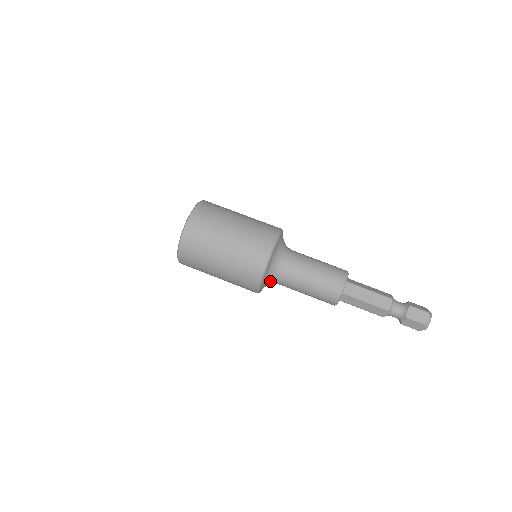
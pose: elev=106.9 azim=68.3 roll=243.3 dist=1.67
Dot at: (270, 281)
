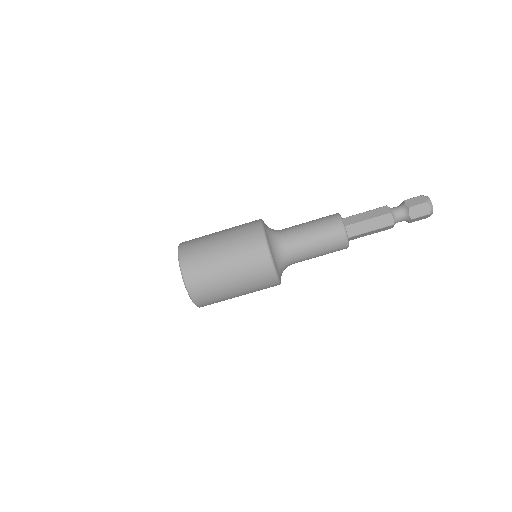
Dot at: occluded
